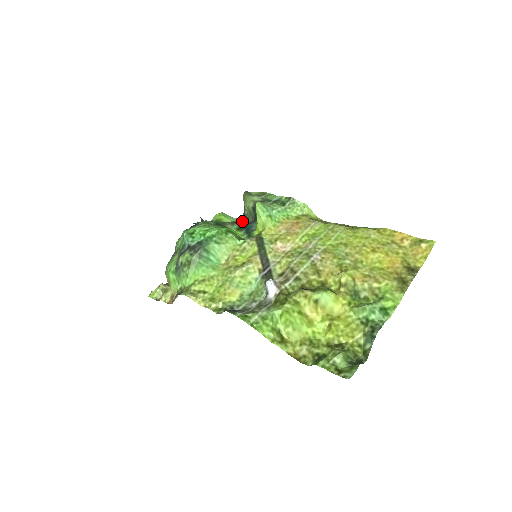
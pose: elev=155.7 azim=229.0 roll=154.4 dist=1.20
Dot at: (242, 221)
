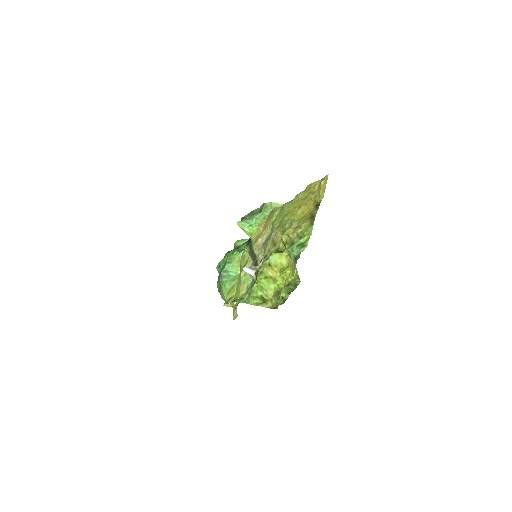
Dot at: occluded
